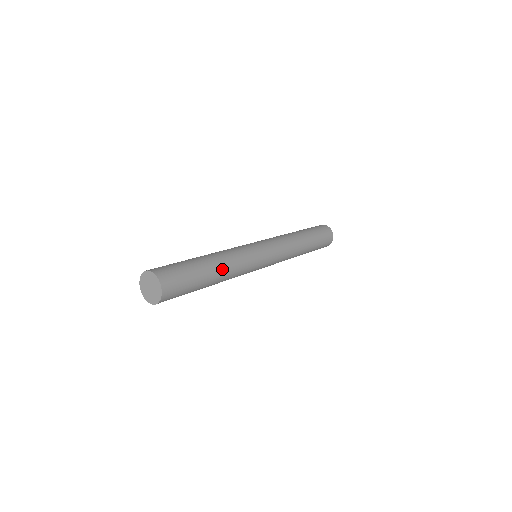
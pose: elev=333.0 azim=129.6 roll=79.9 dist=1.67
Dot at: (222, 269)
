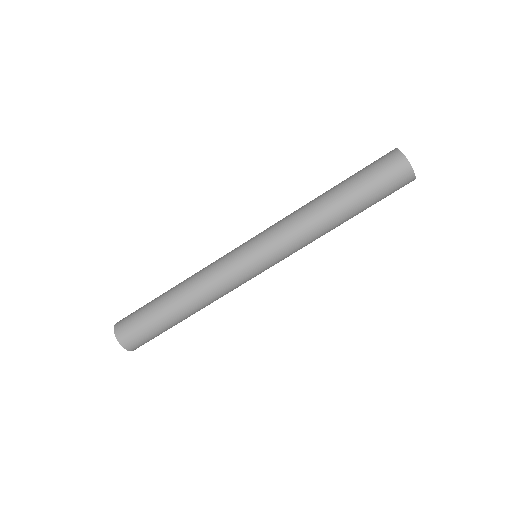
Dot at: (183, 295)
